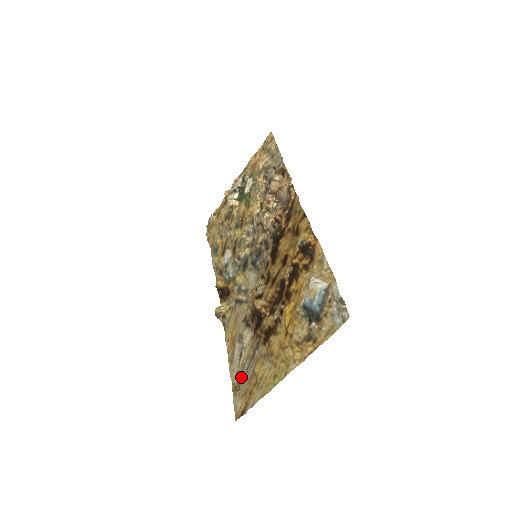
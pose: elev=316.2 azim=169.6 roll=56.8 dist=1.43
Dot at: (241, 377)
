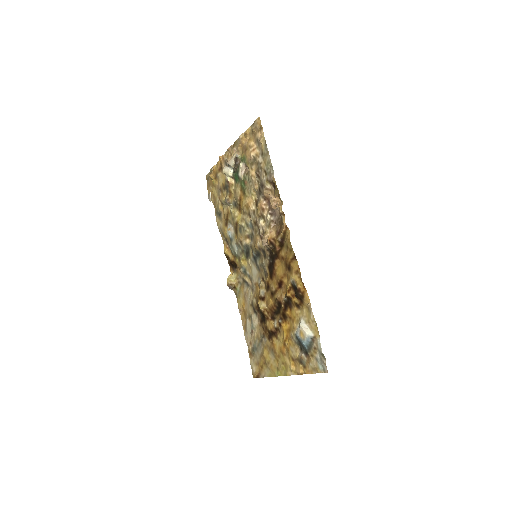
Dot at: (254, 349)
